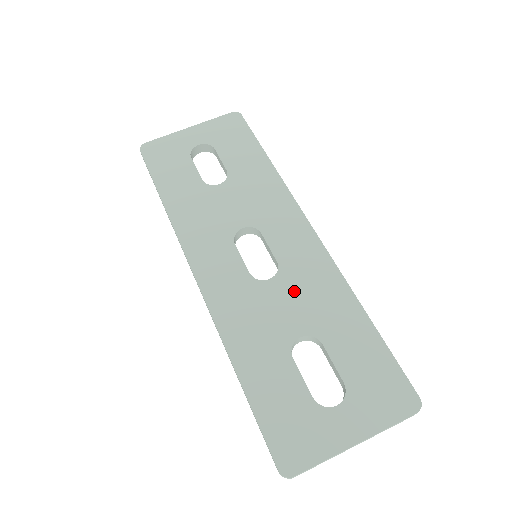
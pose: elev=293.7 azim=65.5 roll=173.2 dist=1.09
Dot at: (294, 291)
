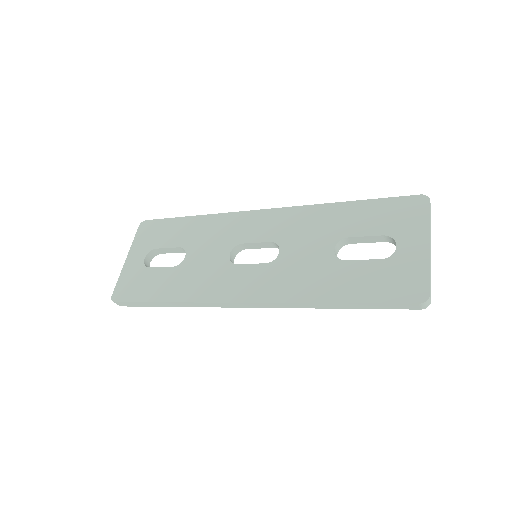
Dot at: (299, 240)
